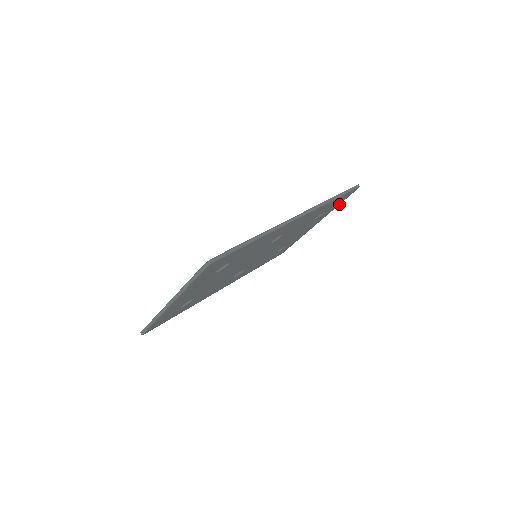
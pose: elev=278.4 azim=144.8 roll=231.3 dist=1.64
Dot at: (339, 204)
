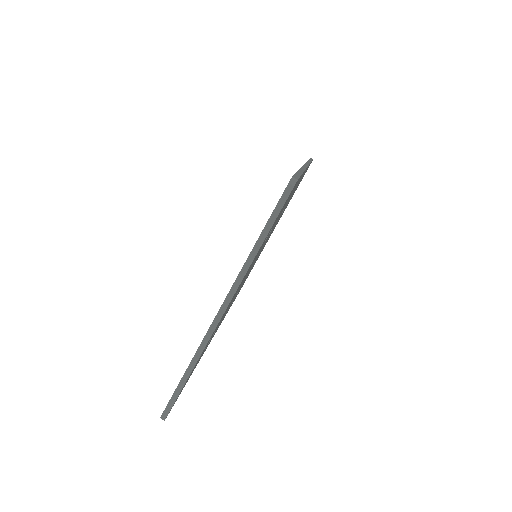
Dot at: occluded
